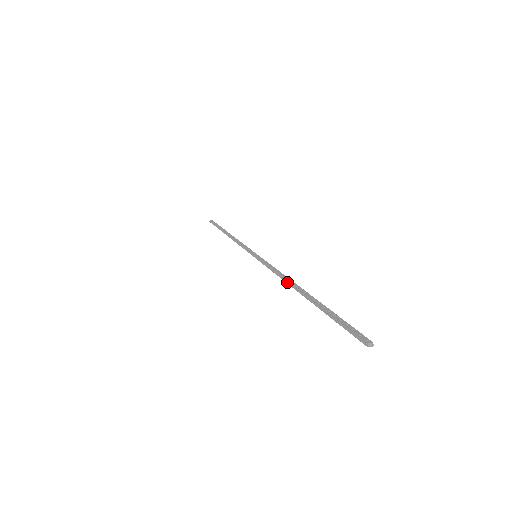
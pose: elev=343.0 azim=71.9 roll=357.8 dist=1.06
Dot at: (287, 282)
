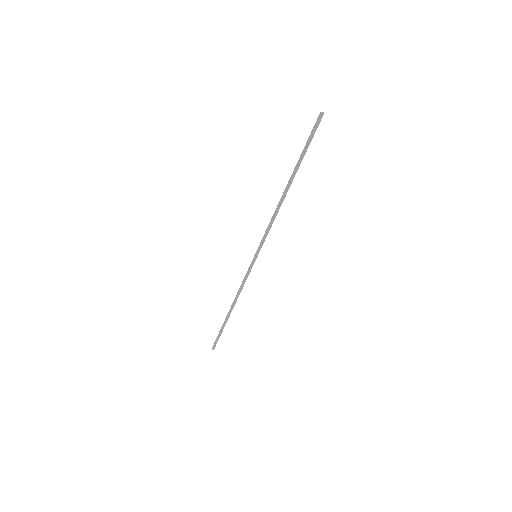
Dot at: (279, 203)
